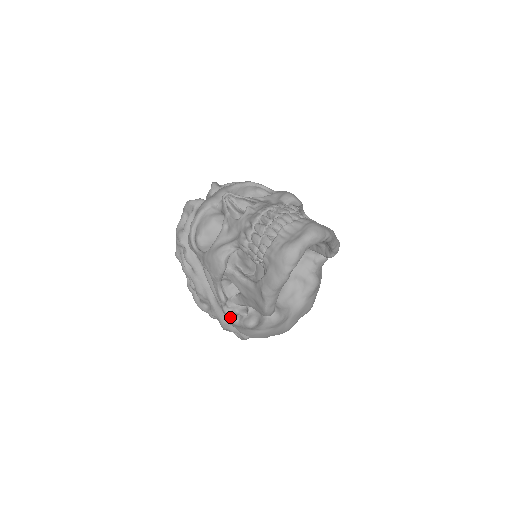
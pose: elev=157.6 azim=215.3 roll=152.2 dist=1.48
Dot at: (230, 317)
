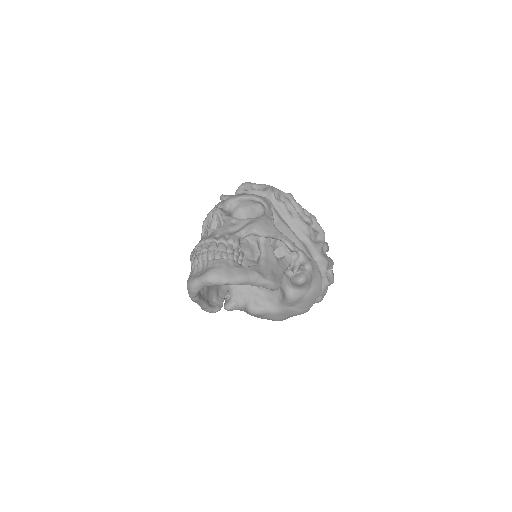
Dot at: occluded
